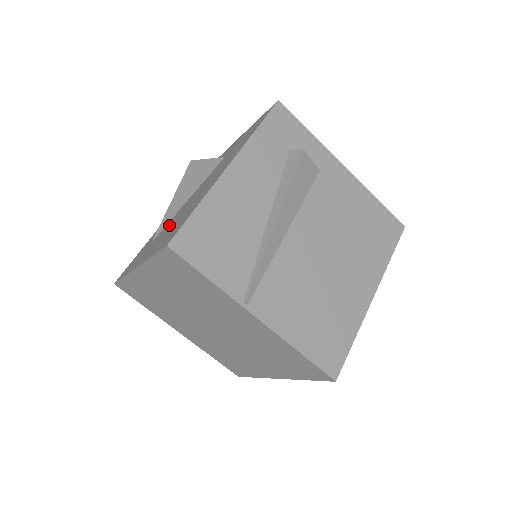
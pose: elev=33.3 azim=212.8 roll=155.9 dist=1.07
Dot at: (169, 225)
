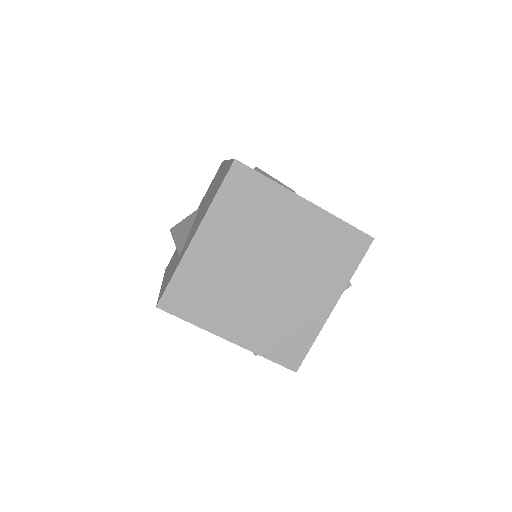
Dot at: (195, 225)
